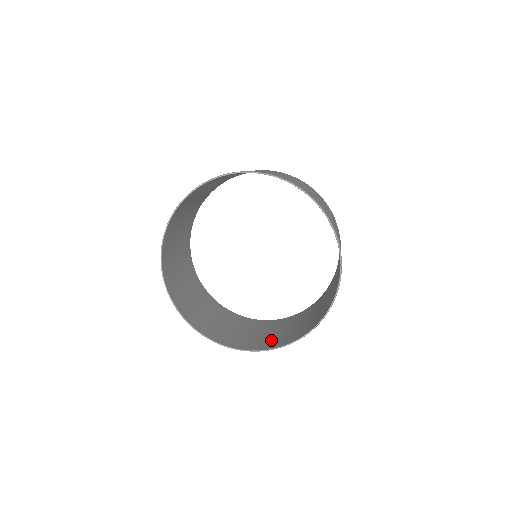
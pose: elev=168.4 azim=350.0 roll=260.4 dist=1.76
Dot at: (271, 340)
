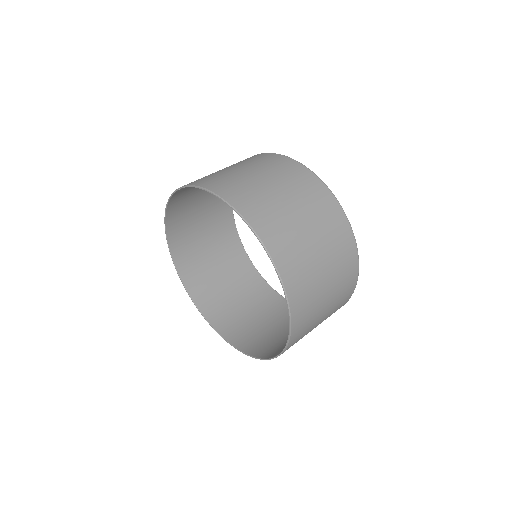
Dot at: occluded
